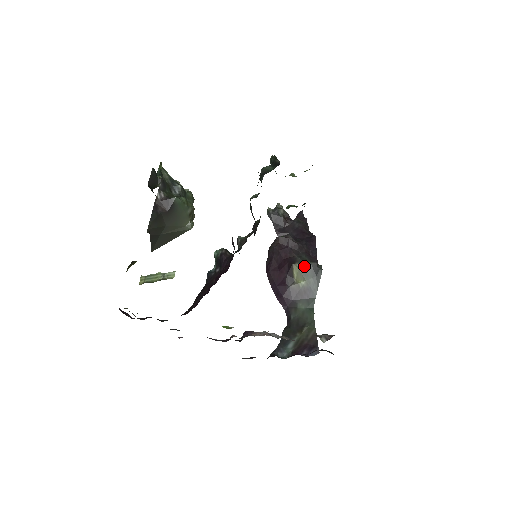
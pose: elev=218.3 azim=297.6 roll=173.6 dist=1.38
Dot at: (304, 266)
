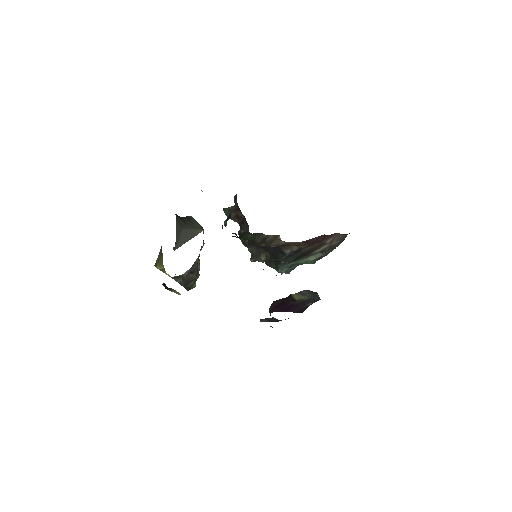
Dot at: (300, 292)
